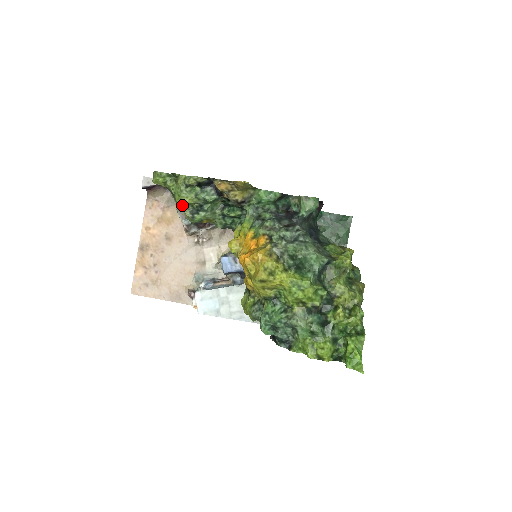
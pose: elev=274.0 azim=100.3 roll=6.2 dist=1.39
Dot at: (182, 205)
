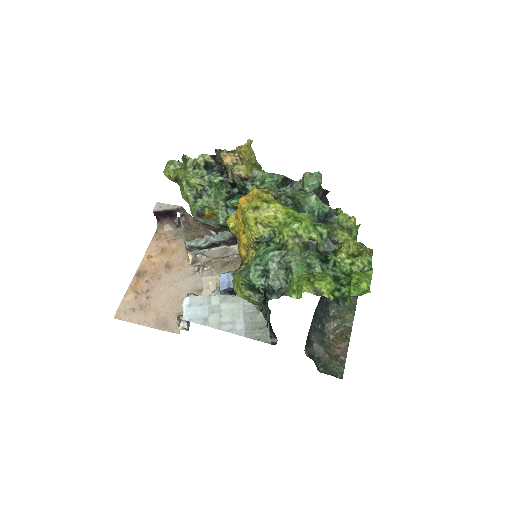
Dot at: (187, 189)
